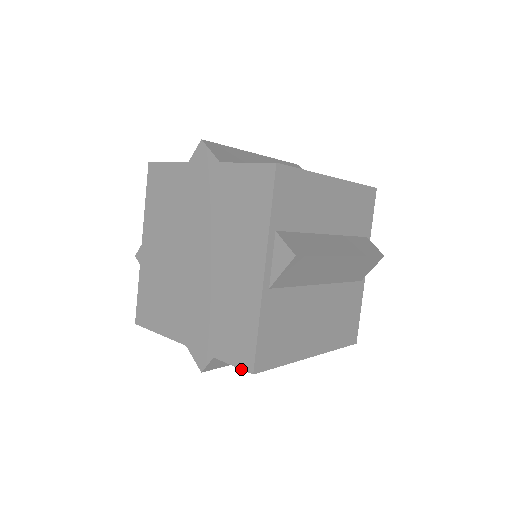
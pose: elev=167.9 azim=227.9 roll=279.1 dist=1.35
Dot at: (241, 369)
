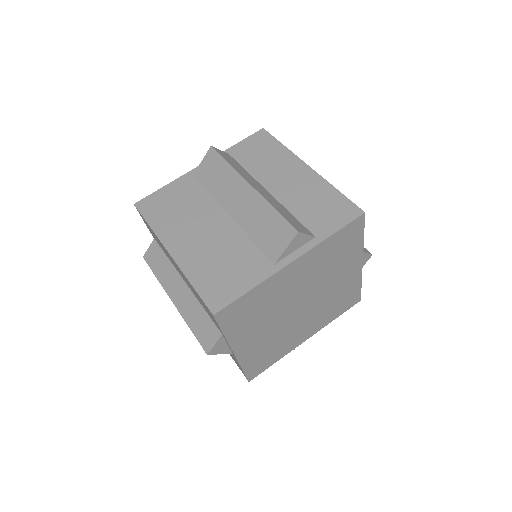
Dot at: occluded
